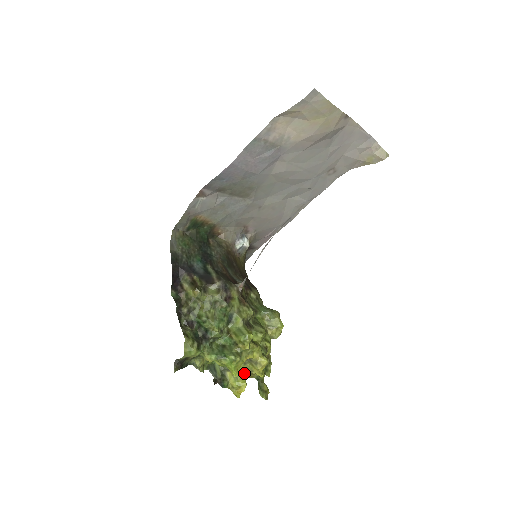
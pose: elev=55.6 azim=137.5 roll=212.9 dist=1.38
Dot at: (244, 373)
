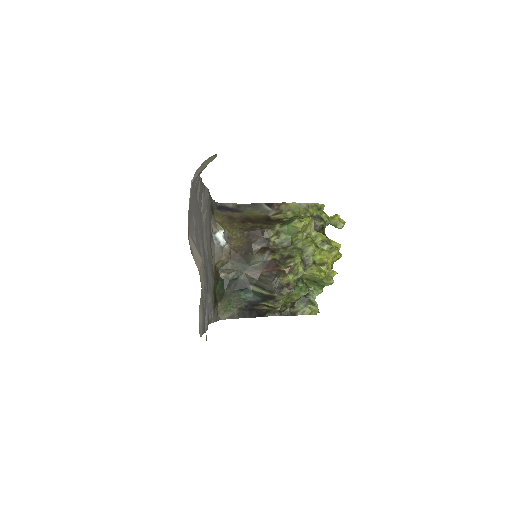
Dot at: occluded
